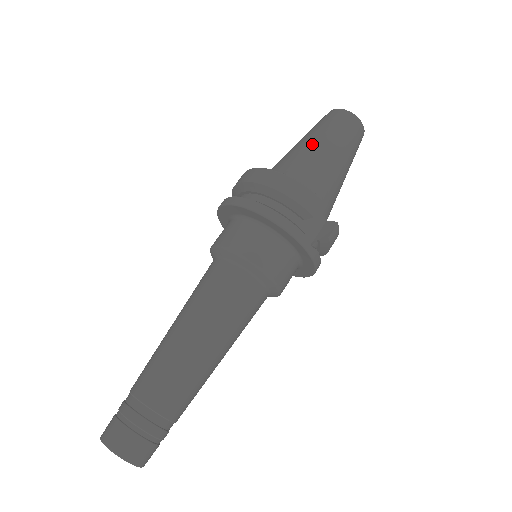
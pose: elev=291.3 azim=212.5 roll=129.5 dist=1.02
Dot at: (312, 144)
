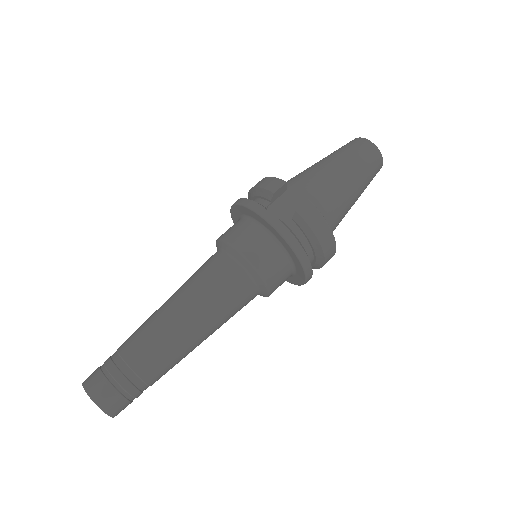
Dot at: occluded
